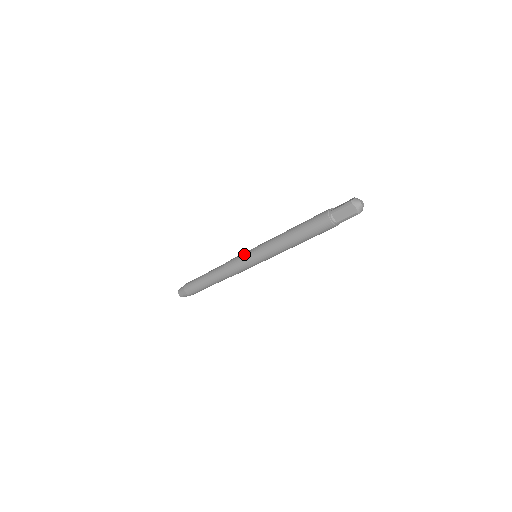
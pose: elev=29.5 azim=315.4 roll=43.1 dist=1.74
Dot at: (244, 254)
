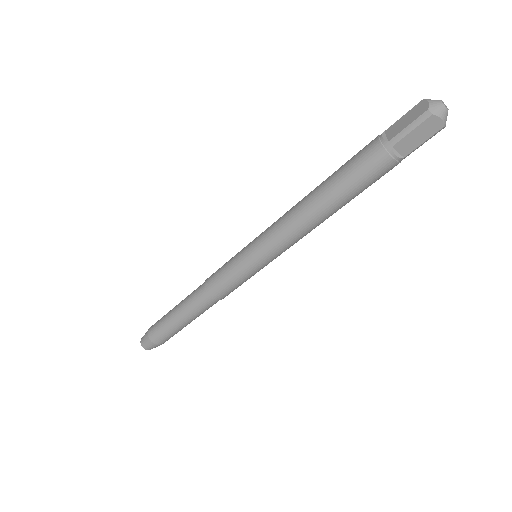
Dot at: (236, 263)
